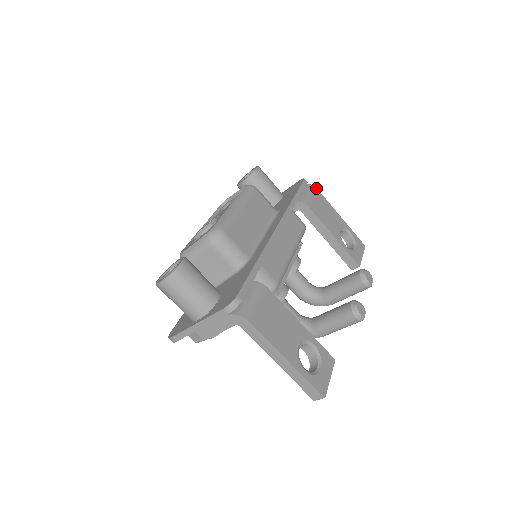
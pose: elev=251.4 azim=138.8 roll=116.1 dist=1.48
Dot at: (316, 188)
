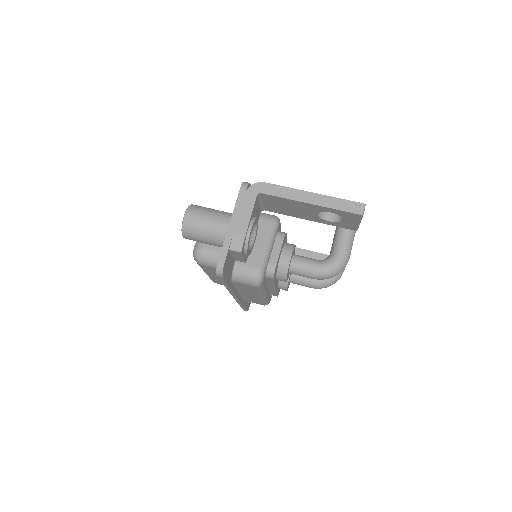
Dot at: occluded
